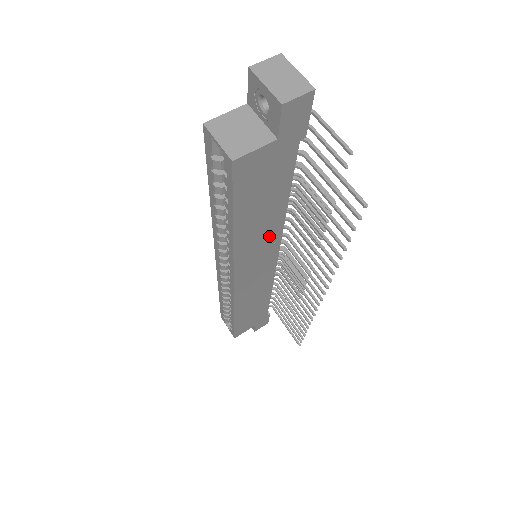
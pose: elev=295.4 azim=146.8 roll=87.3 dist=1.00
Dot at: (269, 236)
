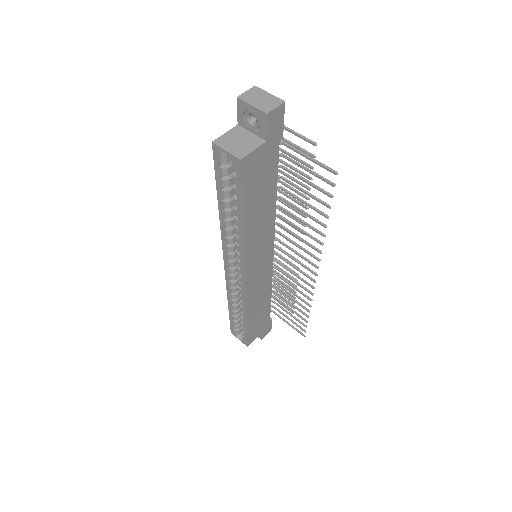
Dot at: (266, 230)
